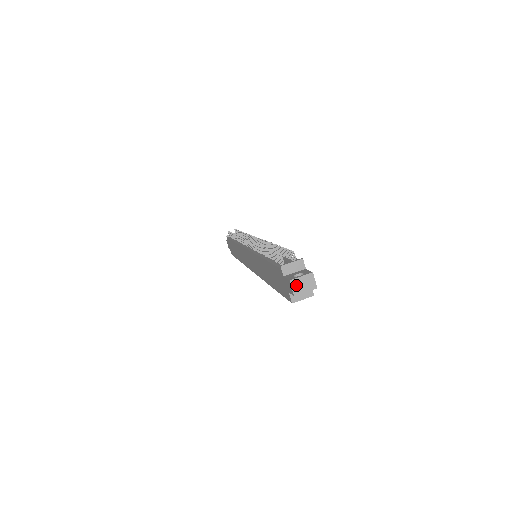
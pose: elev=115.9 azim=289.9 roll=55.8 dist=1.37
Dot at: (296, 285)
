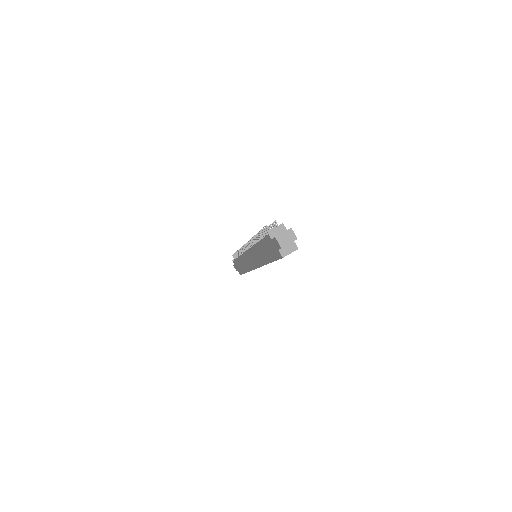
Dot at: (281, 240)
